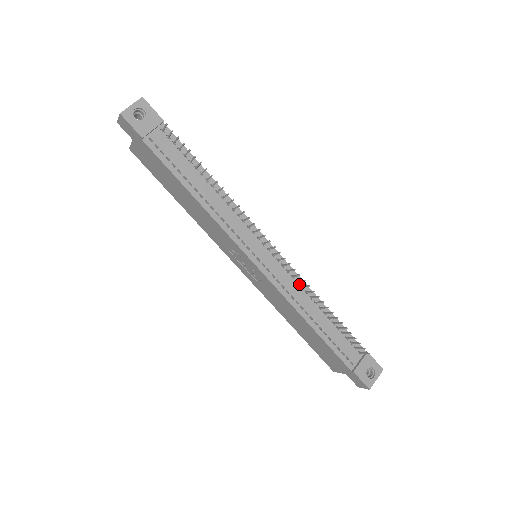
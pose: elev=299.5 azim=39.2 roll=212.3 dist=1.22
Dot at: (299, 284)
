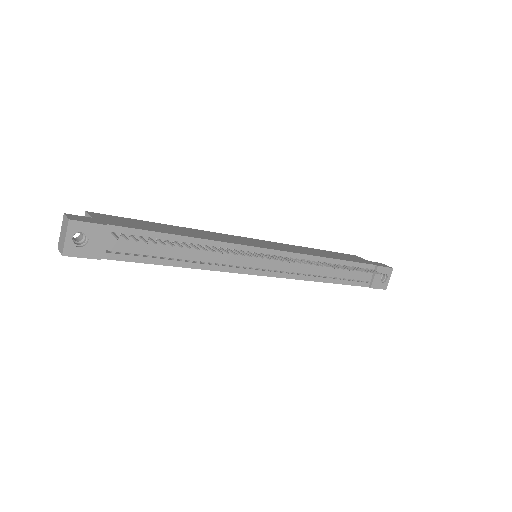
Dot at: (305, 260)
